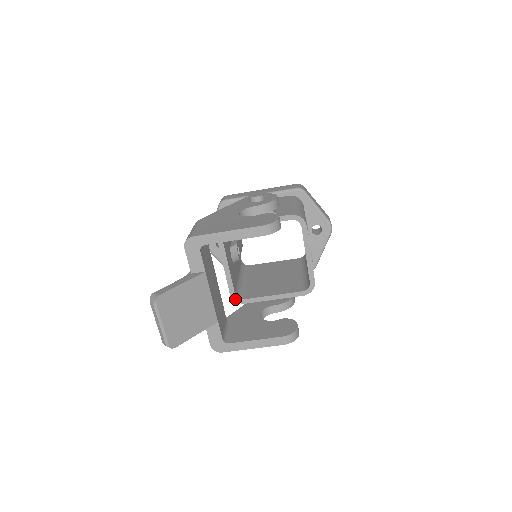
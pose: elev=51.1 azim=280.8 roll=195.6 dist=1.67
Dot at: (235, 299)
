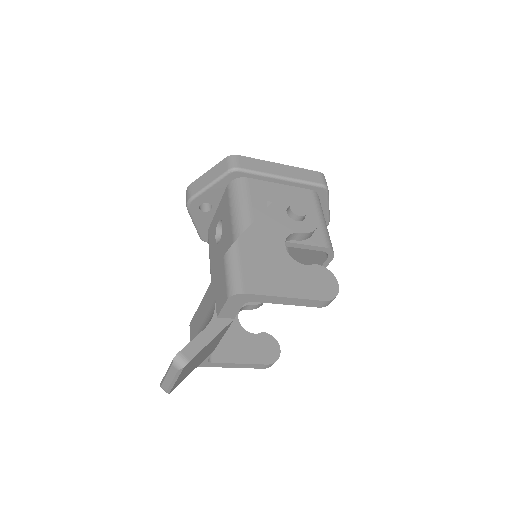
Dot at: occluded
